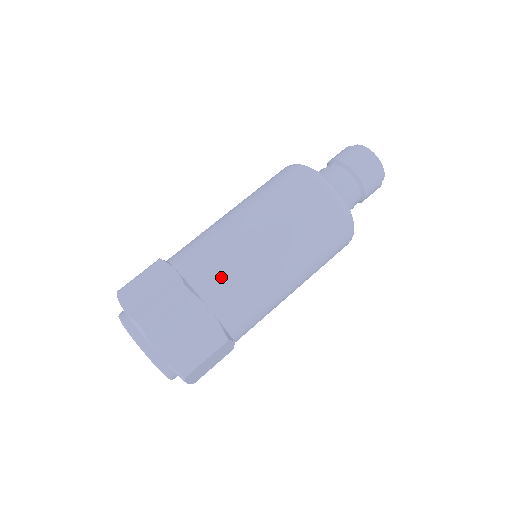
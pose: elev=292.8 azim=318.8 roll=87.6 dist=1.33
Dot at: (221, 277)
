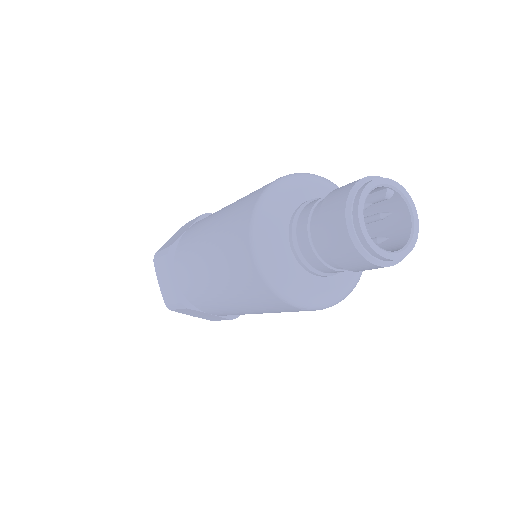
Dot at: (183, 257)
